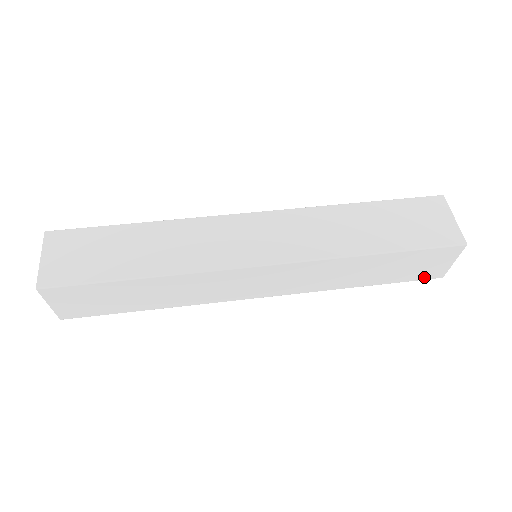
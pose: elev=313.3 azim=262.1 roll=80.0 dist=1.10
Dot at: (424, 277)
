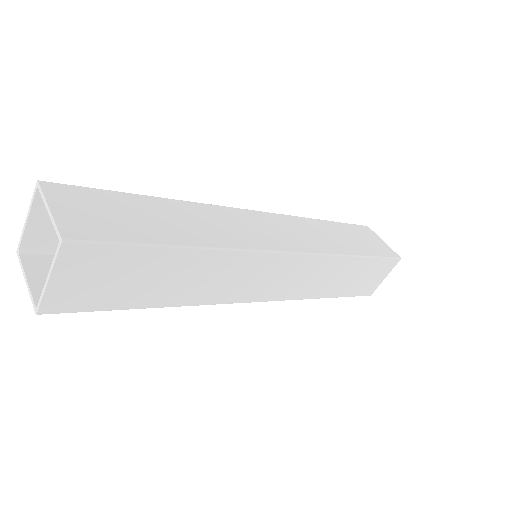
Dot at: (388, 254)
